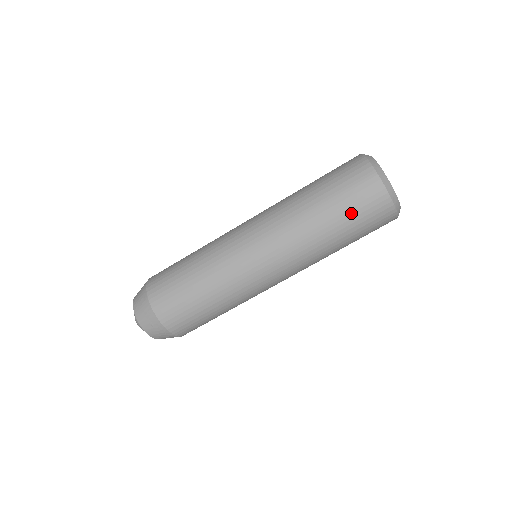
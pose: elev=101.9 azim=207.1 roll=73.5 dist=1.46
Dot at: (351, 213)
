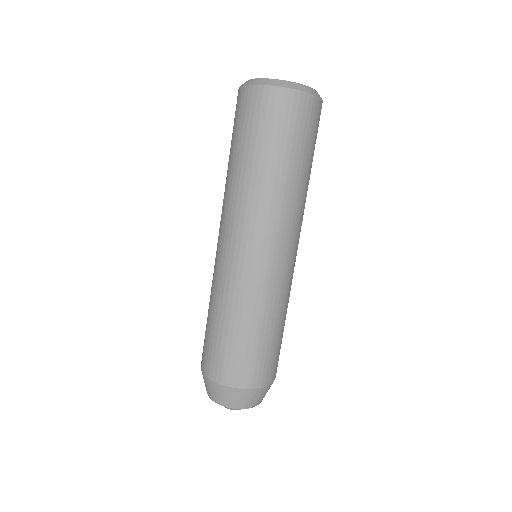
Dot at: (297, 141)
